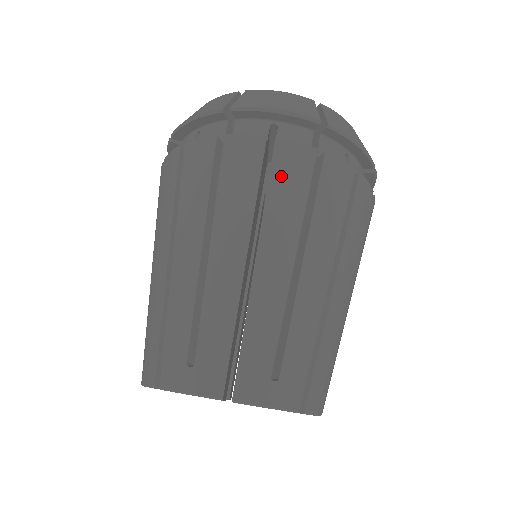
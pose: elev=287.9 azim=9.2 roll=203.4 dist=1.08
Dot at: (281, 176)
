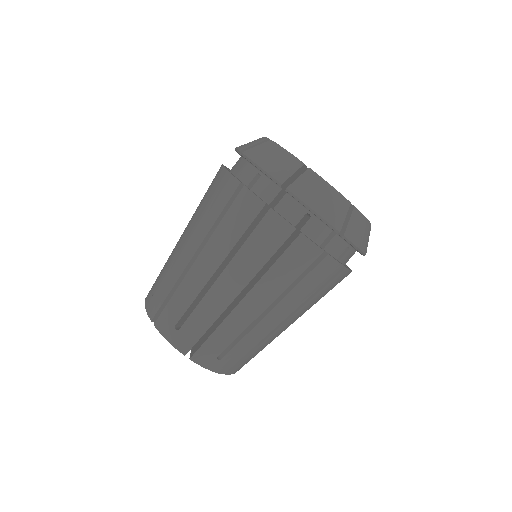
Dot at: (329, 286)
